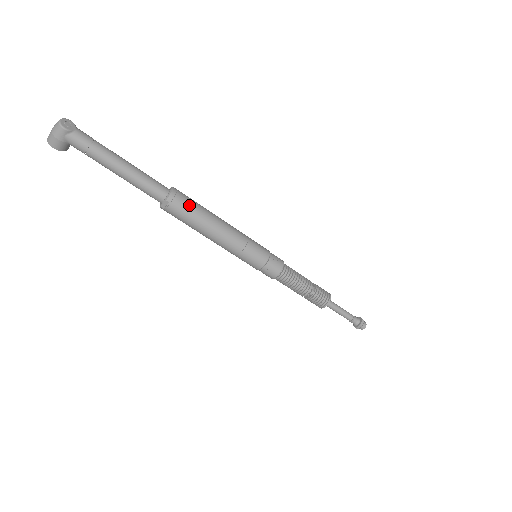
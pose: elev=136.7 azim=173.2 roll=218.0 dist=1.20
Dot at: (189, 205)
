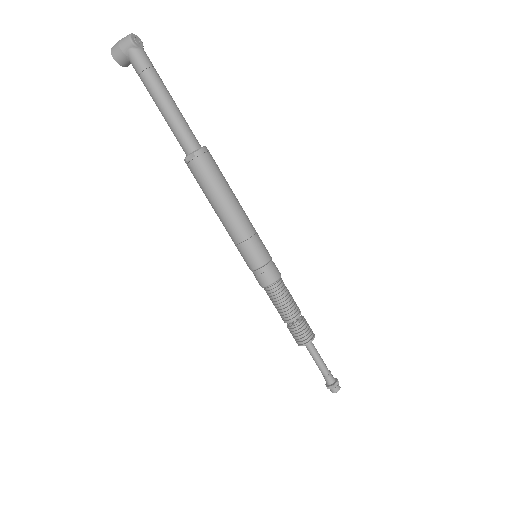
Dot at: (213, 169)
